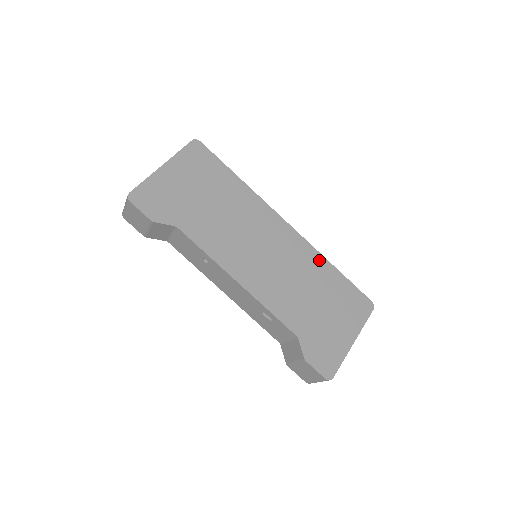
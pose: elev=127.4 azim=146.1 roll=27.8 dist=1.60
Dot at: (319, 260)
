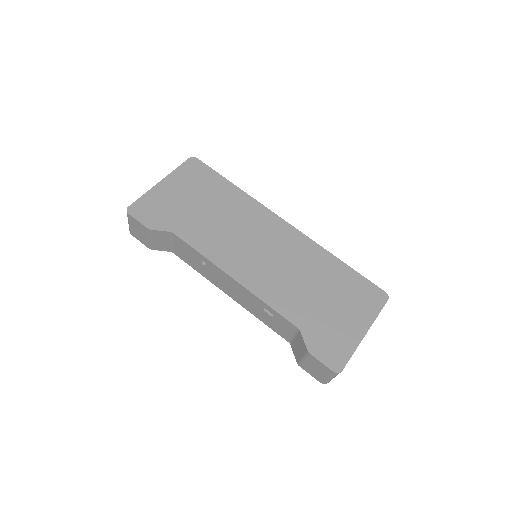
Dot at: (322, 254)
